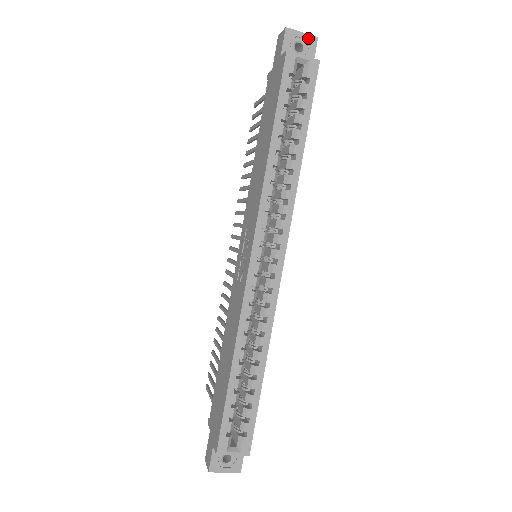
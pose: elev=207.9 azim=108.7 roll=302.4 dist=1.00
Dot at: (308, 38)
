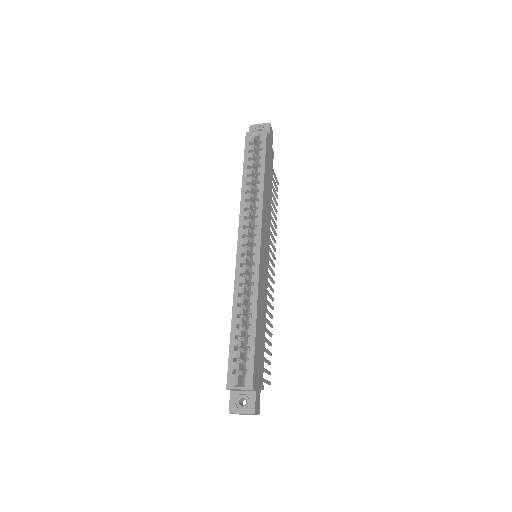
Dot at: (264, 125)
